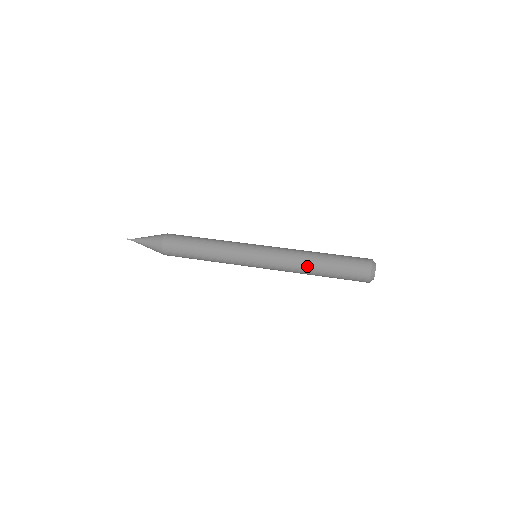
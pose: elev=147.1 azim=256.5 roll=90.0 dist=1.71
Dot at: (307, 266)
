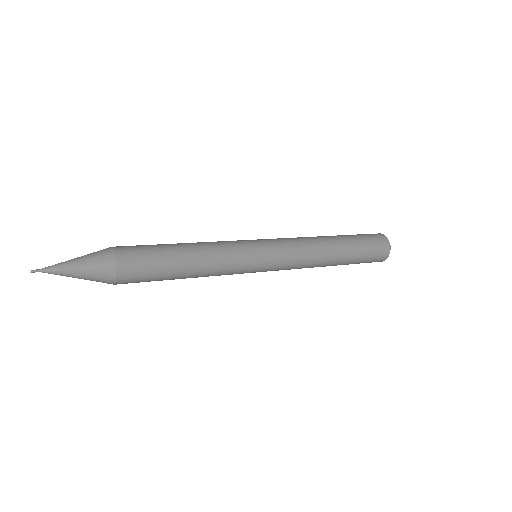
Dot at: (327, 260)
